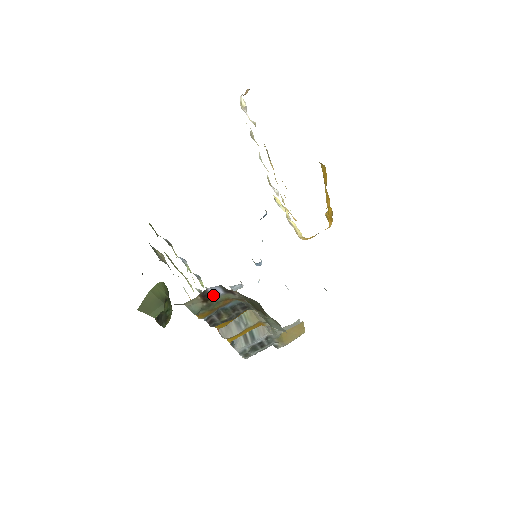
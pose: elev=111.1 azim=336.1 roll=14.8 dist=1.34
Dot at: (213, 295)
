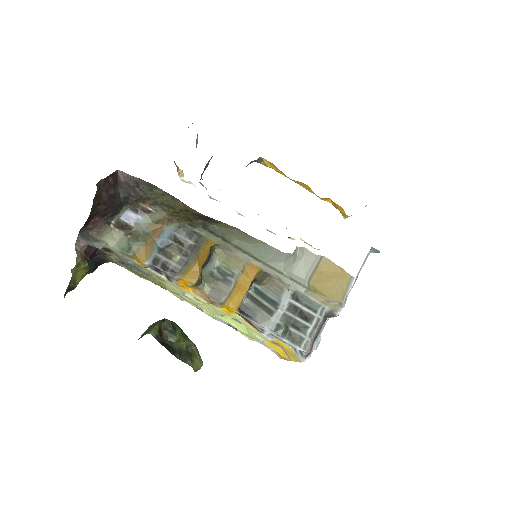
Dot at: (132, 224)
